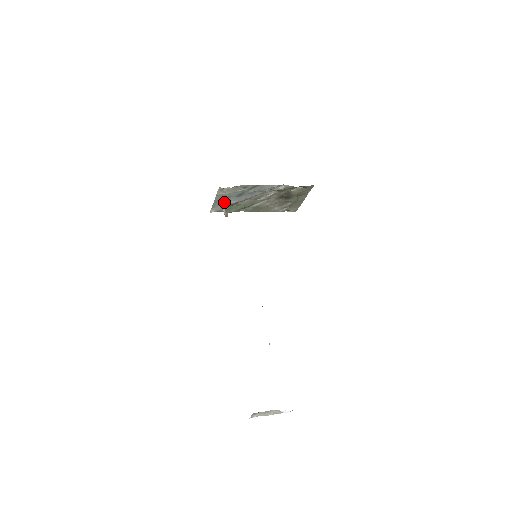
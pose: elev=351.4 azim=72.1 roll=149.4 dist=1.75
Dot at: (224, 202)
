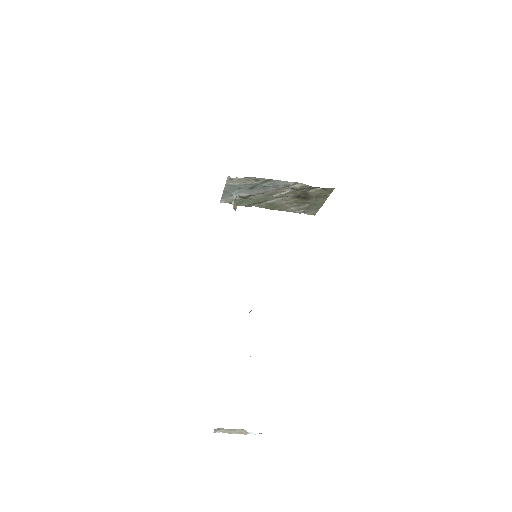
Dot at: (234, 193)
